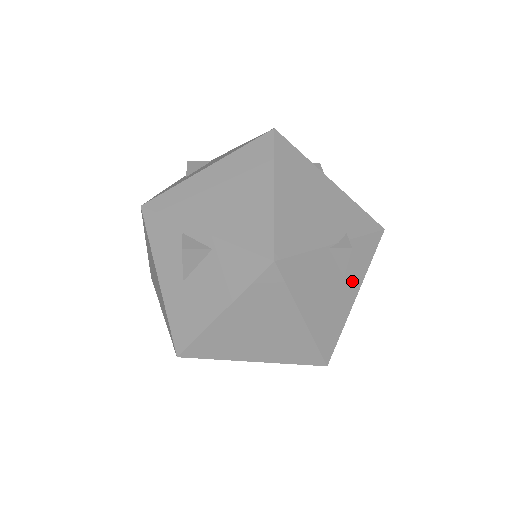
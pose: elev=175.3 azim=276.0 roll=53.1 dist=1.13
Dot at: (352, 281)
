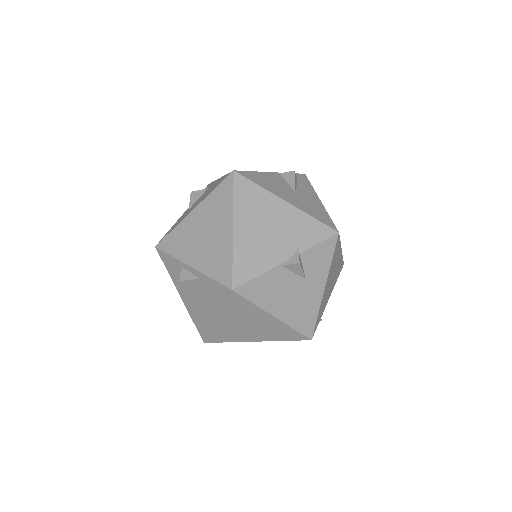
Dot at: (316, 279)
